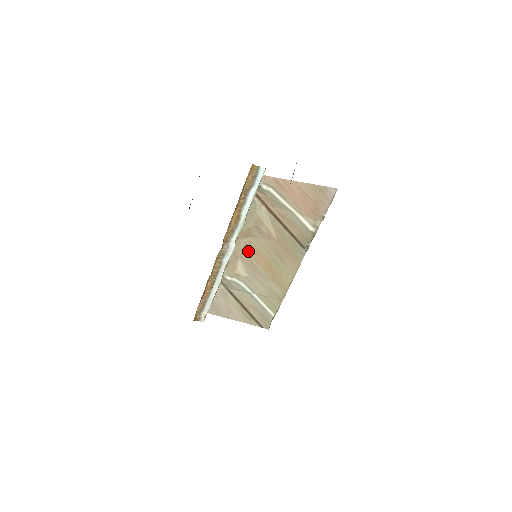
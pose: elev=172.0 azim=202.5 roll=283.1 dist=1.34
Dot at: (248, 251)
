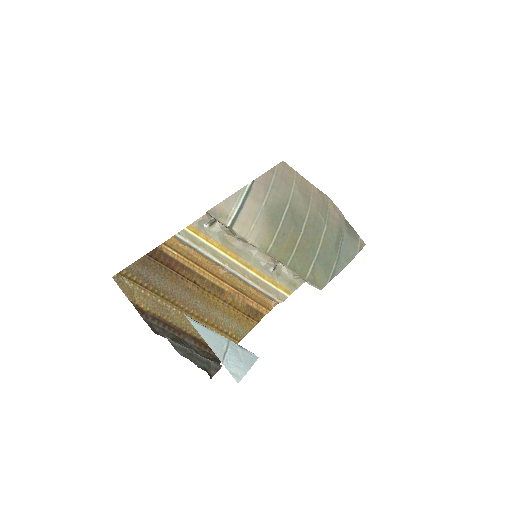
Dot at: occluded
